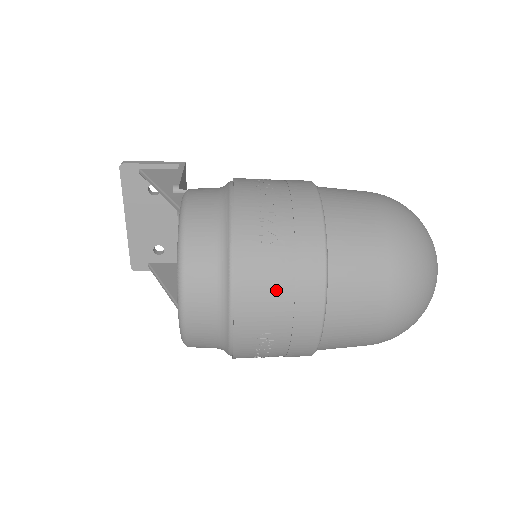
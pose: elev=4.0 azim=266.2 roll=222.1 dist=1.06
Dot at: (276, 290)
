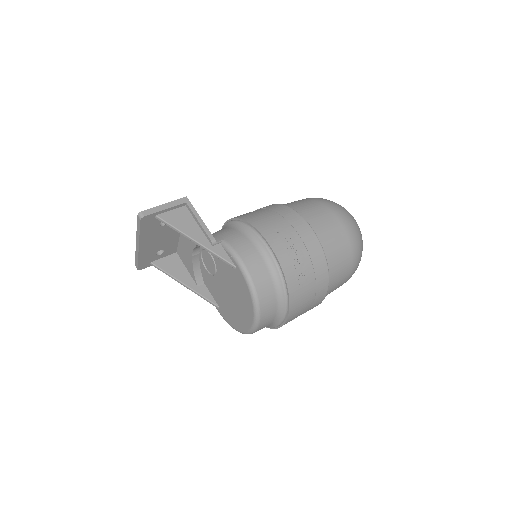
Dot at: (307, 302)
